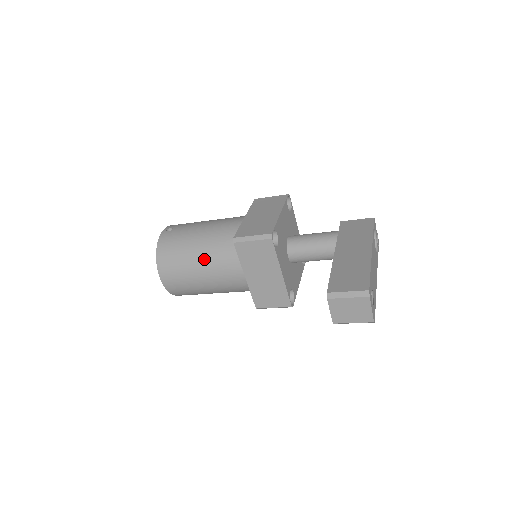
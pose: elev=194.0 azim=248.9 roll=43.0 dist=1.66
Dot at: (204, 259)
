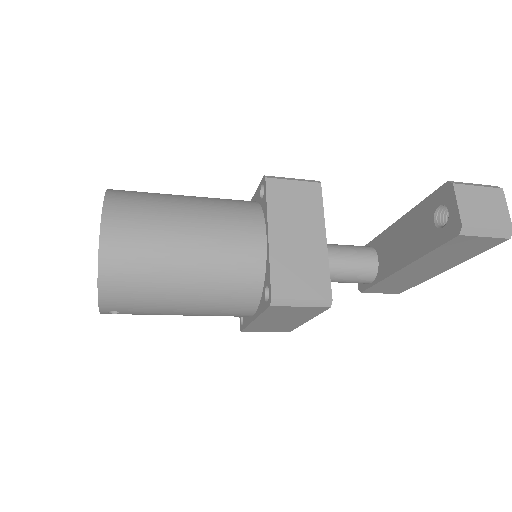
Dot at: (199, 207)
